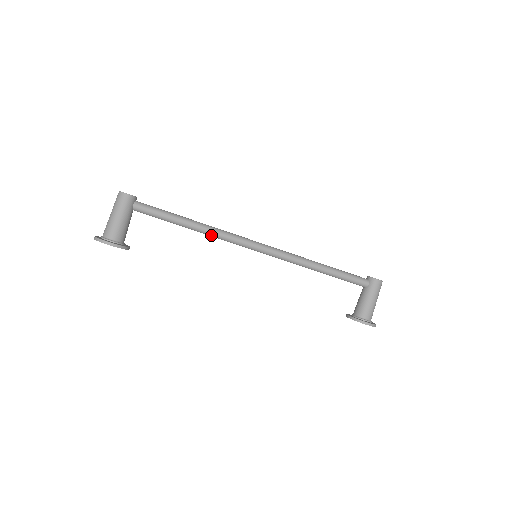
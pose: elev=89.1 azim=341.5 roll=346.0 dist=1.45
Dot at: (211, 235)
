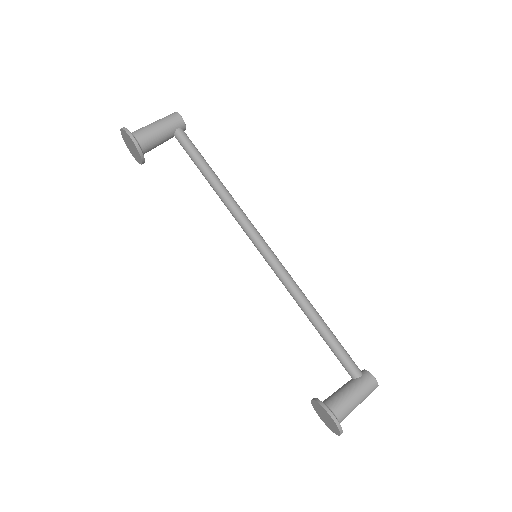
Dot at: (227, 204)
